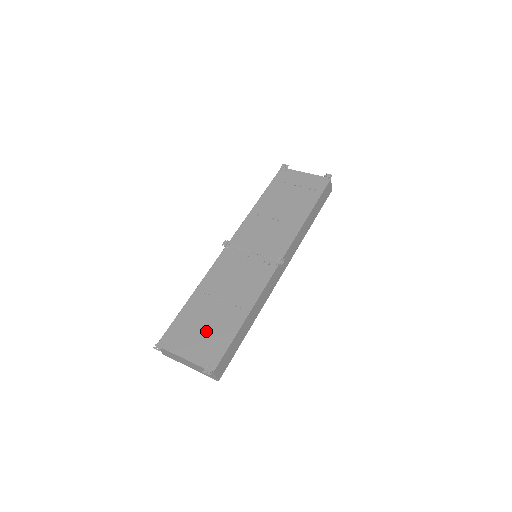
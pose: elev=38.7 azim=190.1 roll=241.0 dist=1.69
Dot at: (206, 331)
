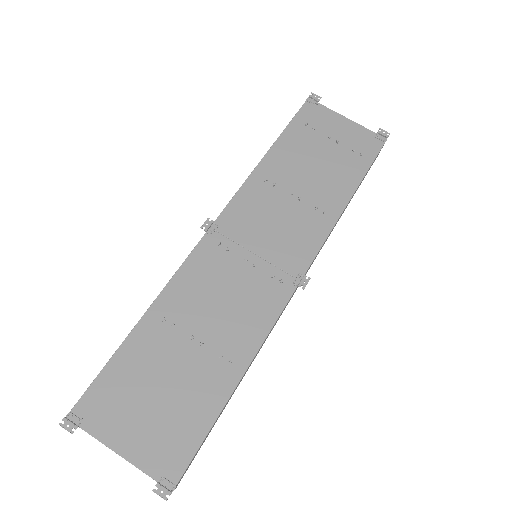
Dot at: (163, 401)
